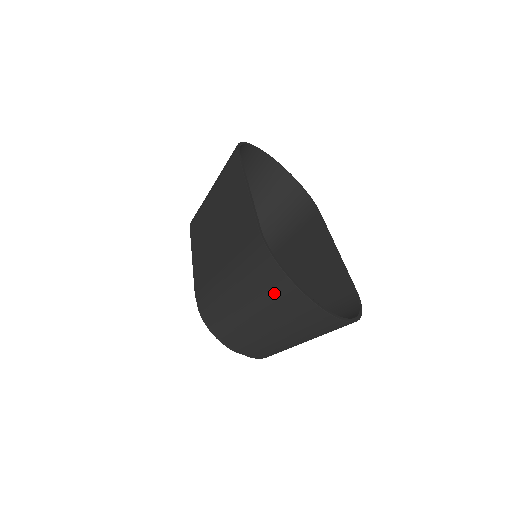
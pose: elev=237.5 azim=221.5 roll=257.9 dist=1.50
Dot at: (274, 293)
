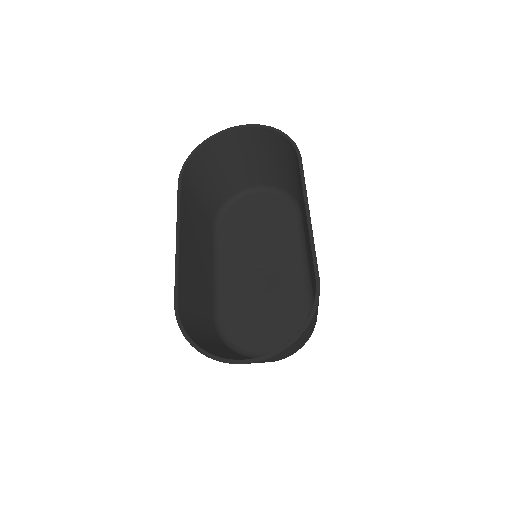
Dot at: occluded
